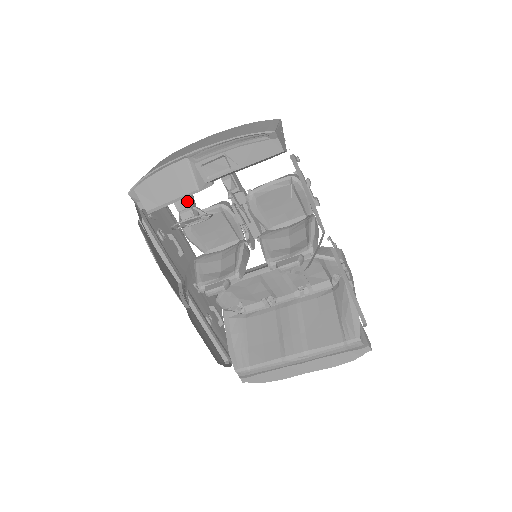
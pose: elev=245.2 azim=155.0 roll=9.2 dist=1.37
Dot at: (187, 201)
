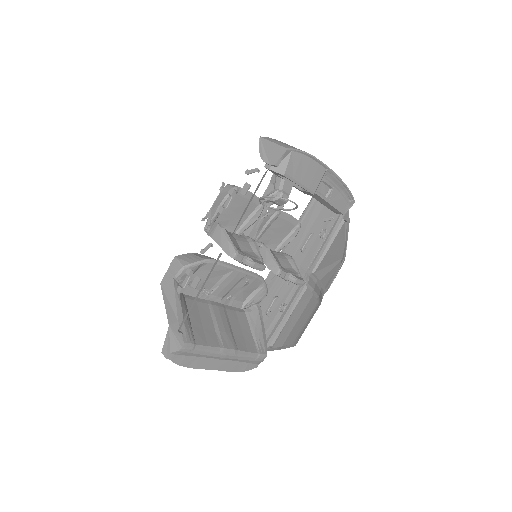
Dot at: (291, 189)
